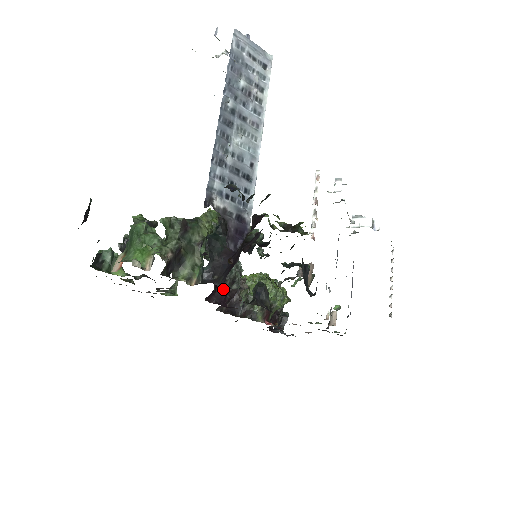
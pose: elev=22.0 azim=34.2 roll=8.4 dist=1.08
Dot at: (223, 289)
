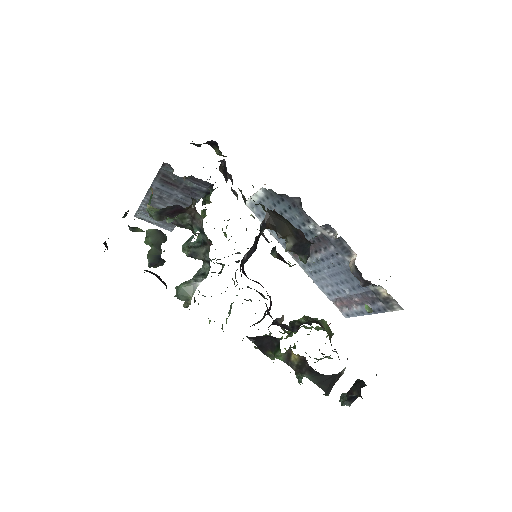
Dot at: occluded
